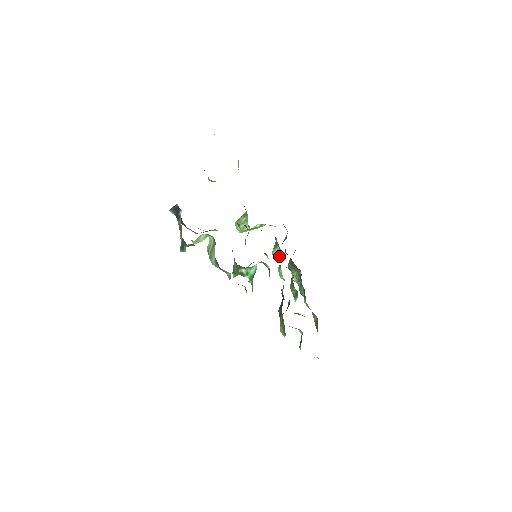
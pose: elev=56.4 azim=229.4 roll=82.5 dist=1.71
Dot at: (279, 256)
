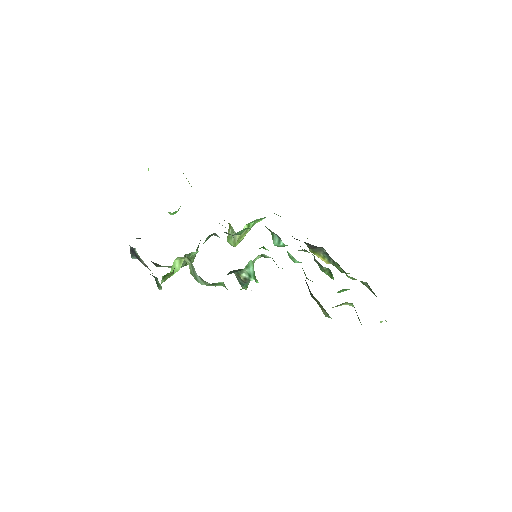
Dot at: (281, 243)
